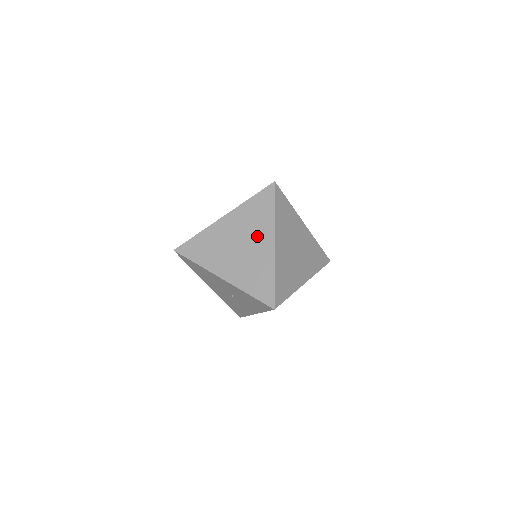
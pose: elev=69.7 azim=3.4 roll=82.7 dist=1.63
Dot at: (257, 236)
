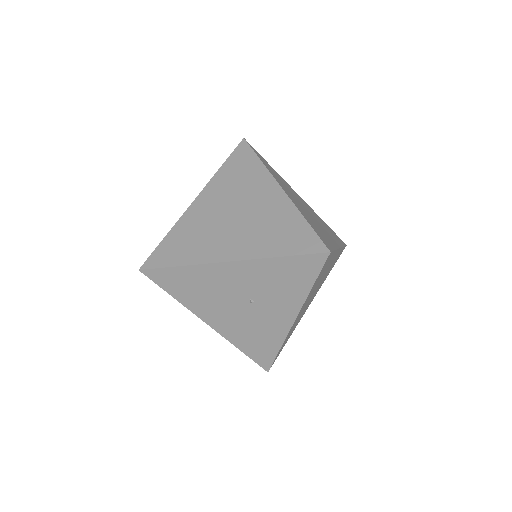
Dot at: (253, 193)
